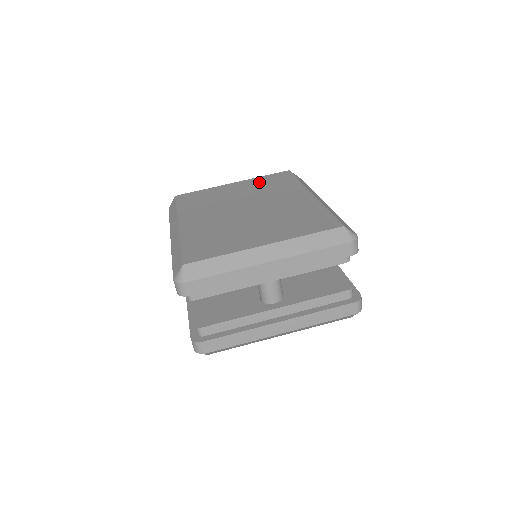
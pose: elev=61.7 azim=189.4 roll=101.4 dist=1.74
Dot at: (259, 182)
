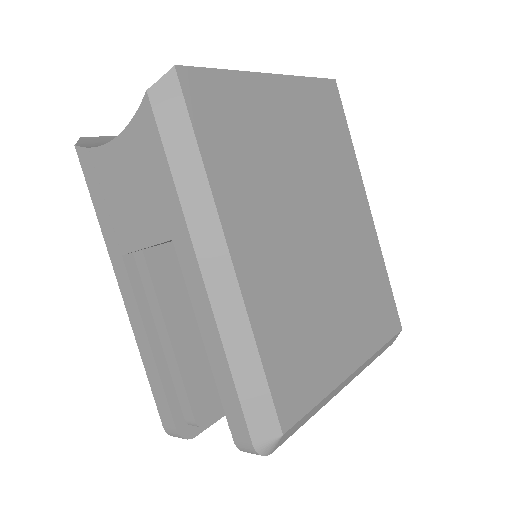
Dot at: (309, 108)
